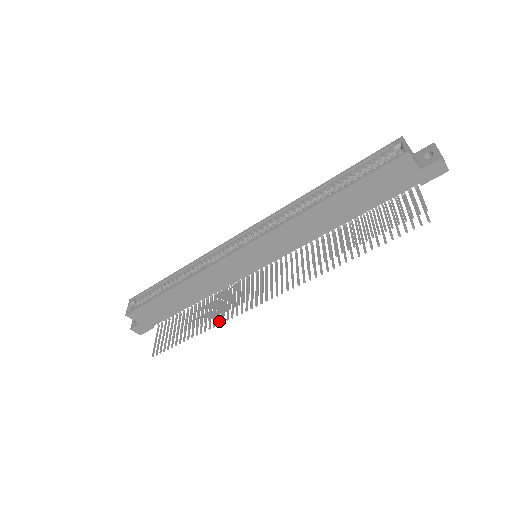
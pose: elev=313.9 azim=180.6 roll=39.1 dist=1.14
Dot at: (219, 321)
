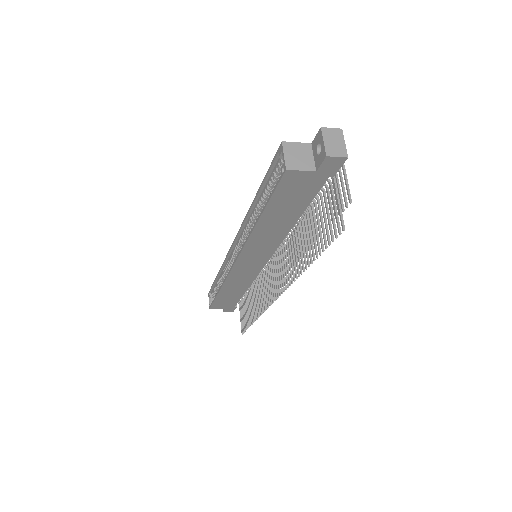
Dot at: (261, 311)
